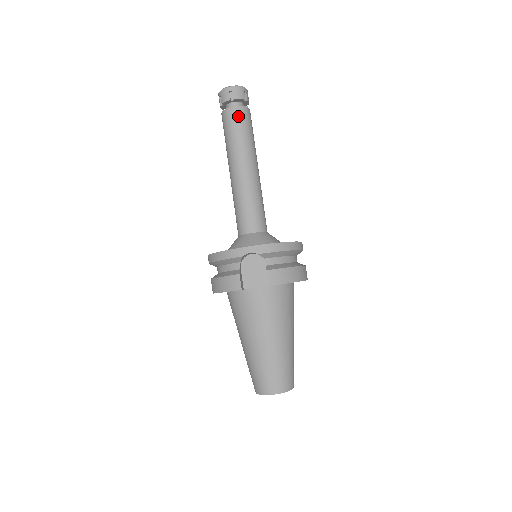
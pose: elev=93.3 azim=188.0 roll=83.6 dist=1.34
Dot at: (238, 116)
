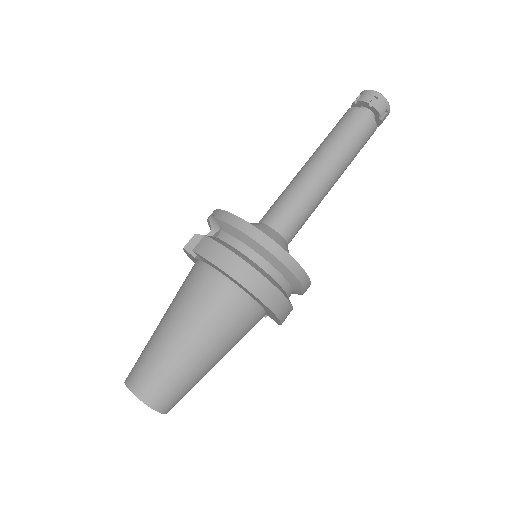
Dot at: (347, 116)
